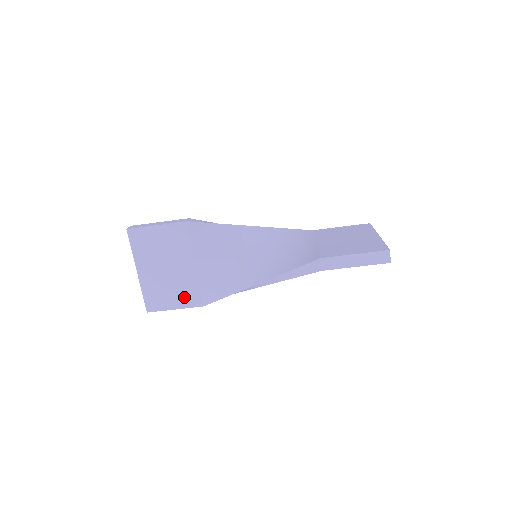
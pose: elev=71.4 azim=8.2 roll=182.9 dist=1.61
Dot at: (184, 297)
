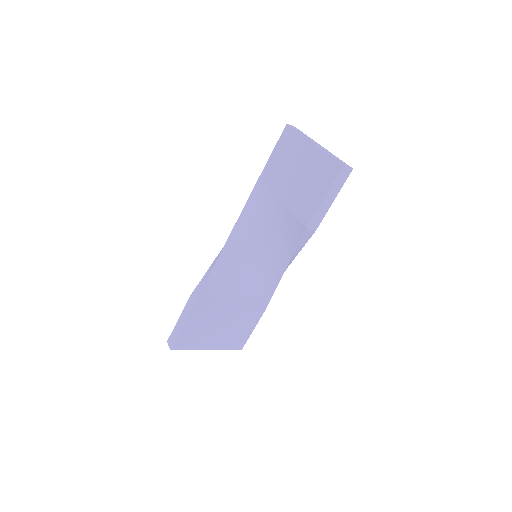
Dot at: (249, 322)
